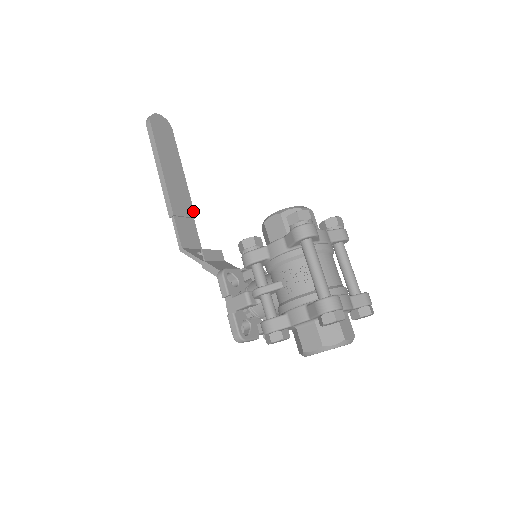
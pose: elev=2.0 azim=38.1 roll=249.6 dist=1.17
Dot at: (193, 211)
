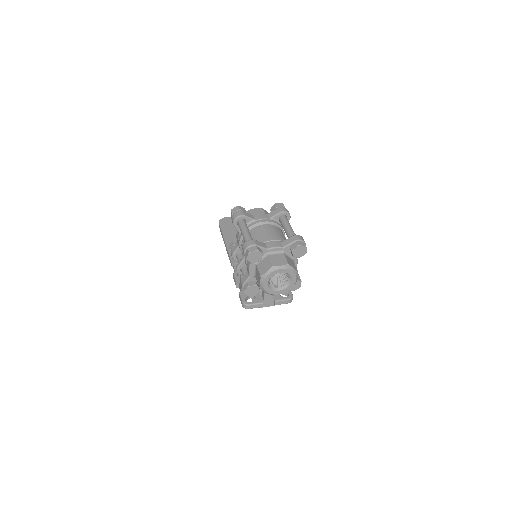
Dot at: occluded
